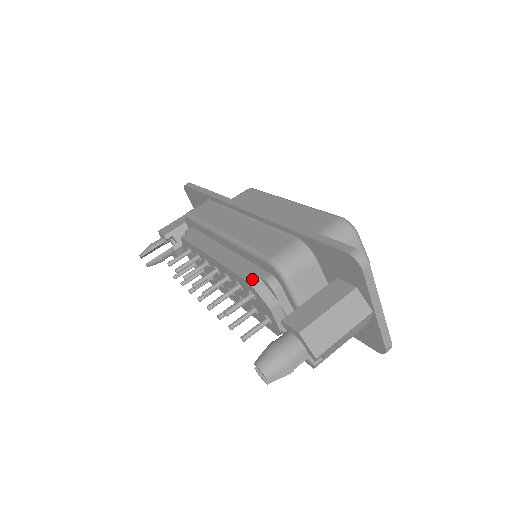
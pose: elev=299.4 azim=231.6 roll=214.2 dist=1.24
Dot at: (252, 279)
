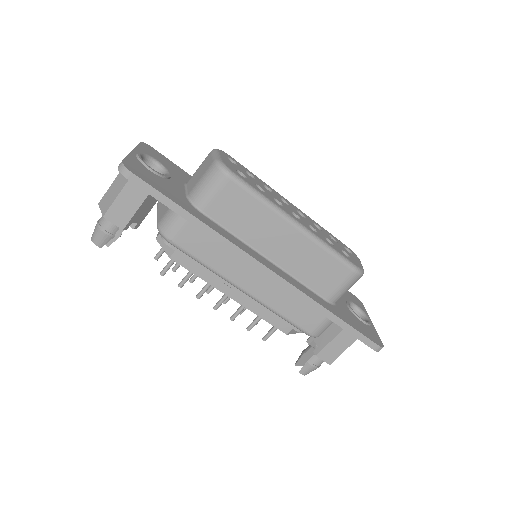
Dot at: (288, 331)
